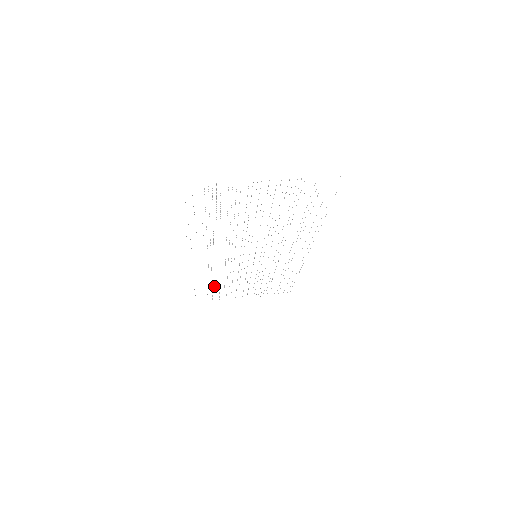
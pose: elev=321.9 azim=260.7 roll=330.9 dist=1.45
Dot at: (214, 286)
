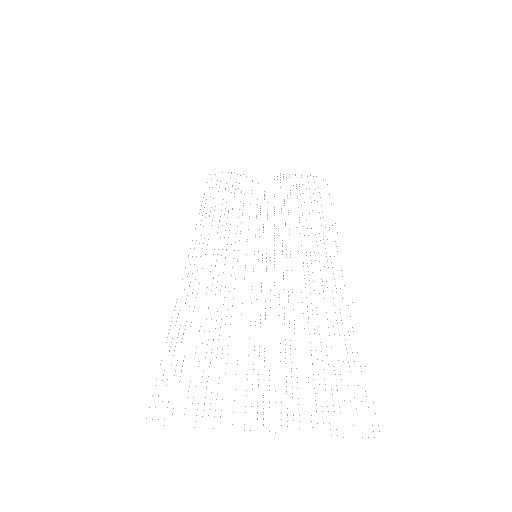
Dot at: (210, 196)
